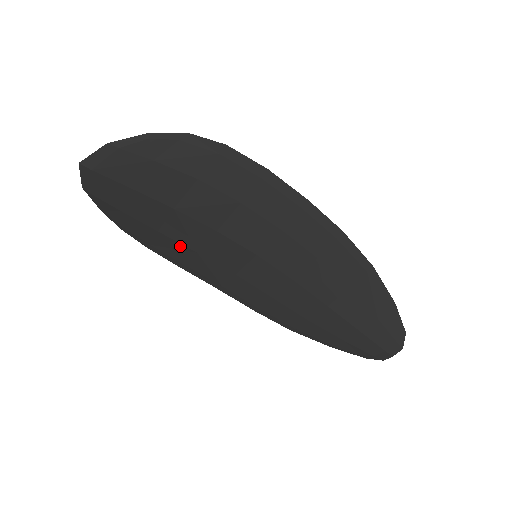
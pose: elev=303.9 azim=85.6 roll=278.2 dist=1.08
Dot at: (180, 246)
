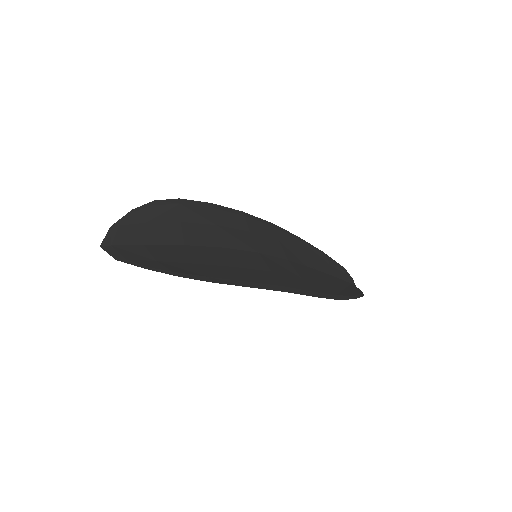
Dot at: (201, 223)
